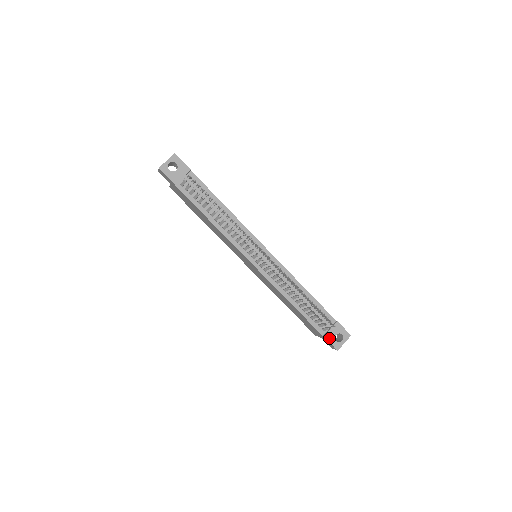
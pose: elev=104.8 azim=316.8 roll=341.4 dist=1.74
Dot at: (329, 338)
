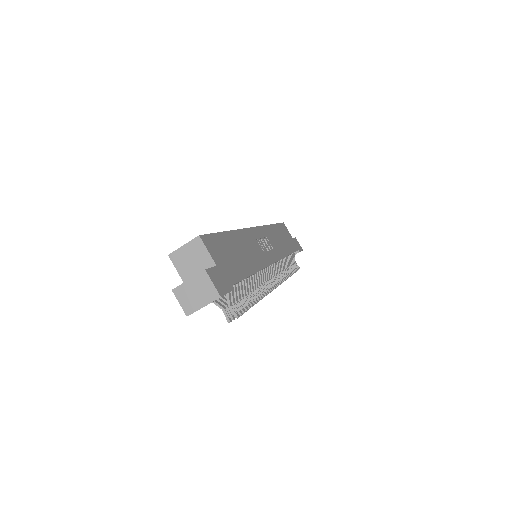
Dot at: occluded
